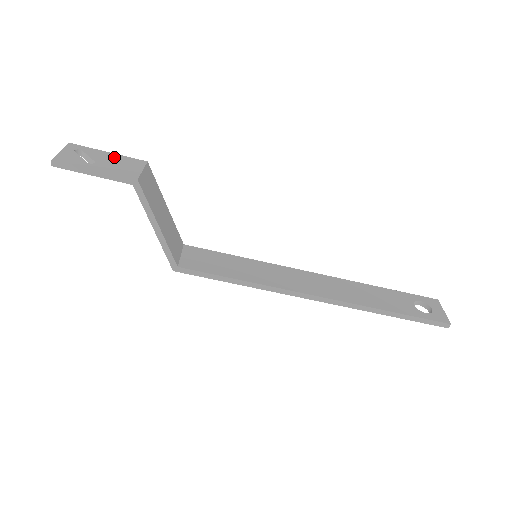
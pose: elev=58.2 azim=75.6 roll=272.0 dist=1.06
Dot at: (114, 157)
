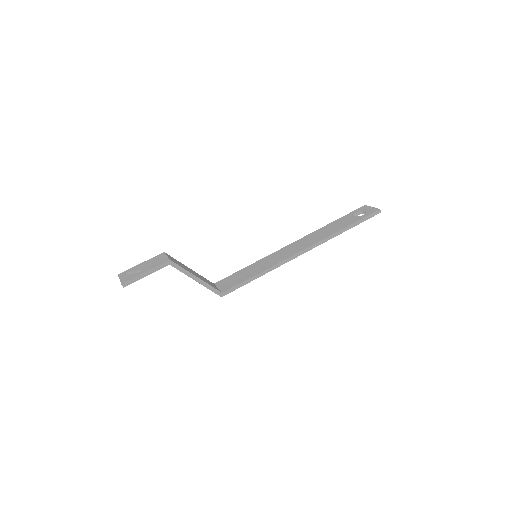
Dot at: (147, 262)
